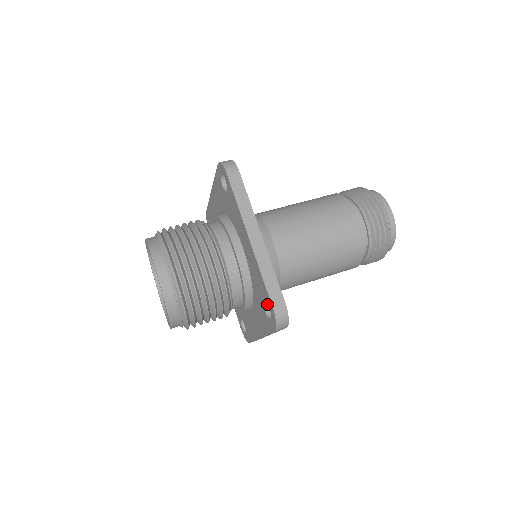
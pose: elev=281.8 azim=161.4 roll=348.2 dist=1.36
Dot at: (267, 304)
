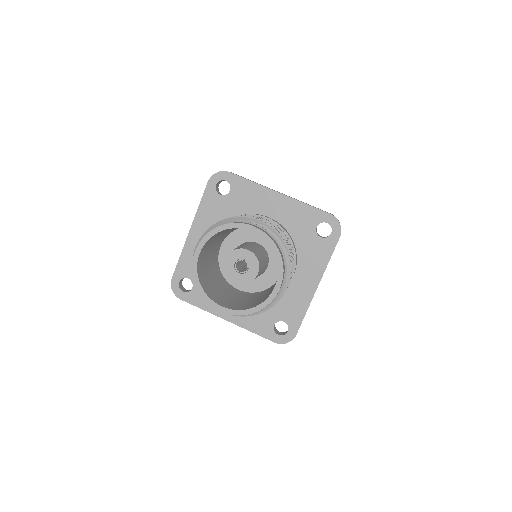
Dot at: (317, 233)
